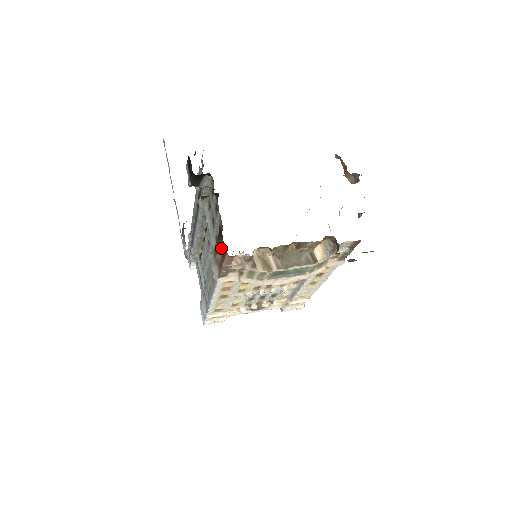
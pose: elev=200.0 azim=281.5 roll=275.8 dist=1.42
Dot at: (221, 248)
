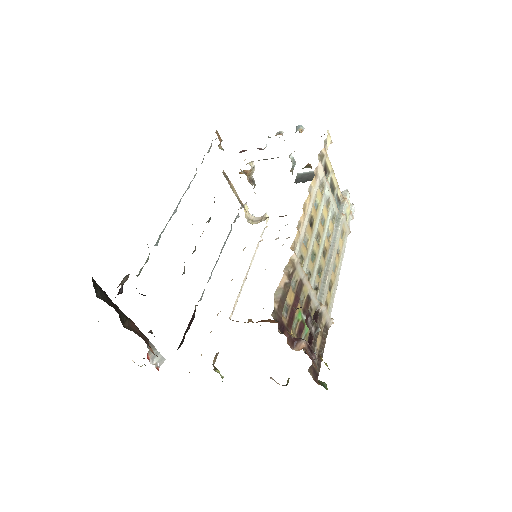
Dot at: occluded
